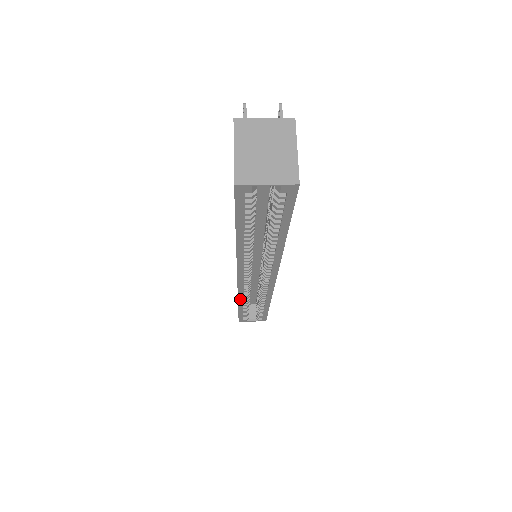
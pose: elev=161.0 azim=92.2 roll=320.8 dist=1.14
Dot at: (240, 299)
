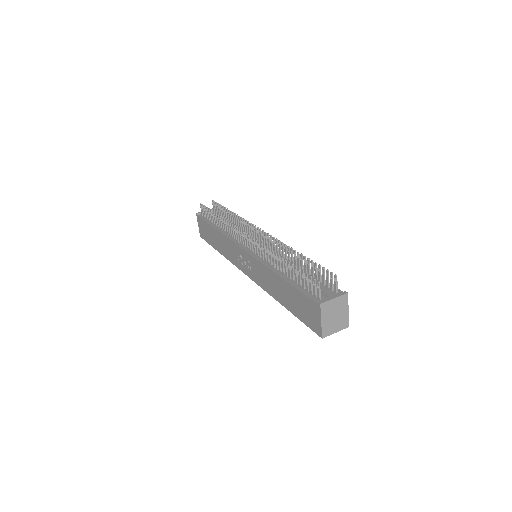
Dot at: occluded
